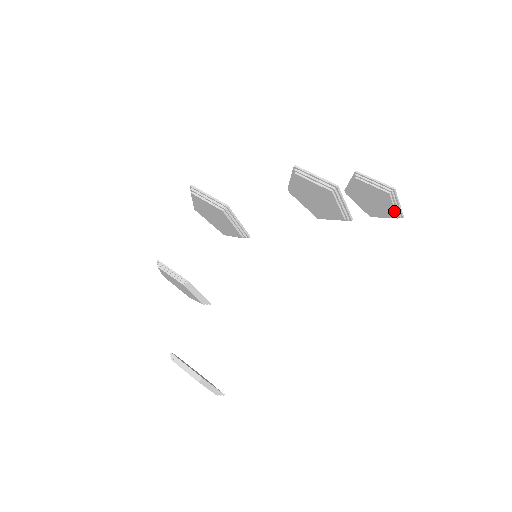
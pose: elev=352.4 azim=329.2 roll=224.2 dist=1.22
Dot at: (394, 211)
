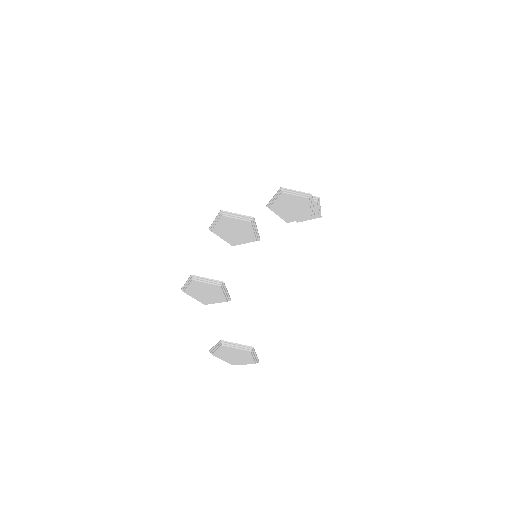
Dot at: (317, 213)
